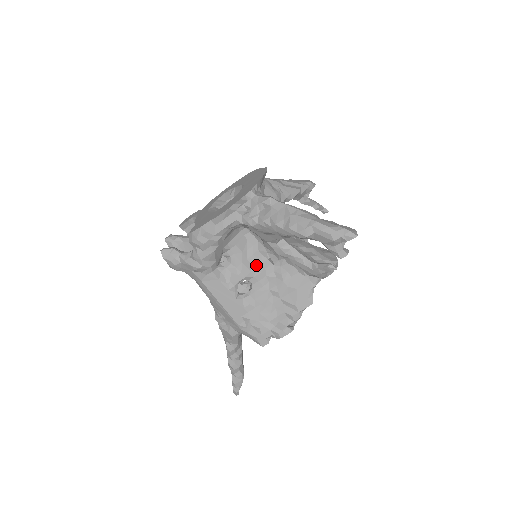
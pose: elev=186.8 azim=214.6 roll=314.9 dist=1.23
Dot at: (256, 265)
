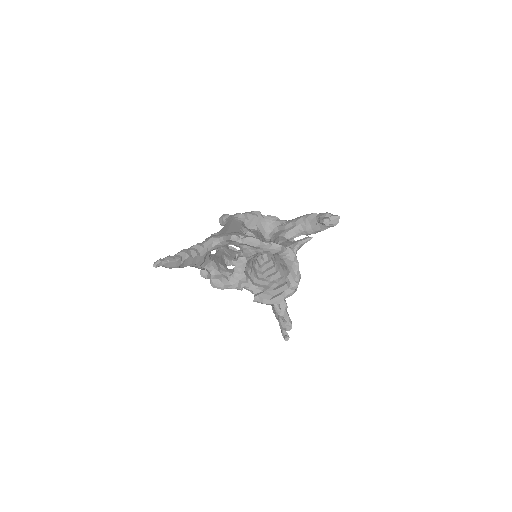
Dot at: (262, 239)
